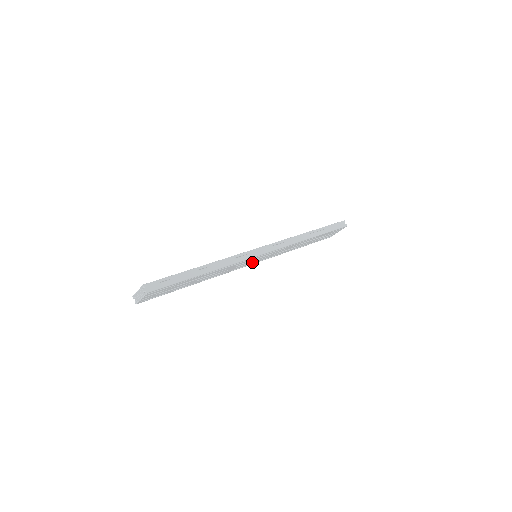
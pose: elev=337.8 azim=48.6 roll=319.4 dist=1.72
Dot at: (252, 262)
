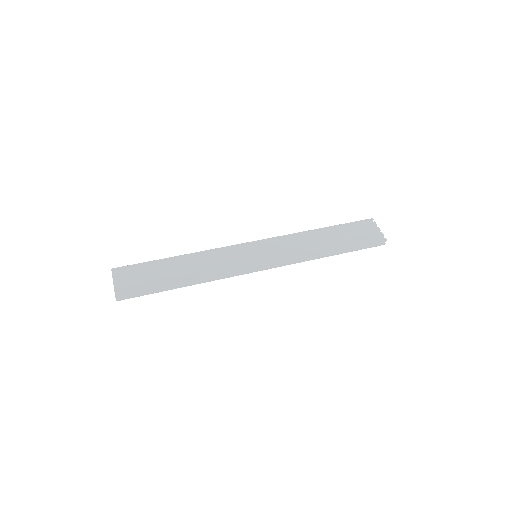
Dot at: occluded
